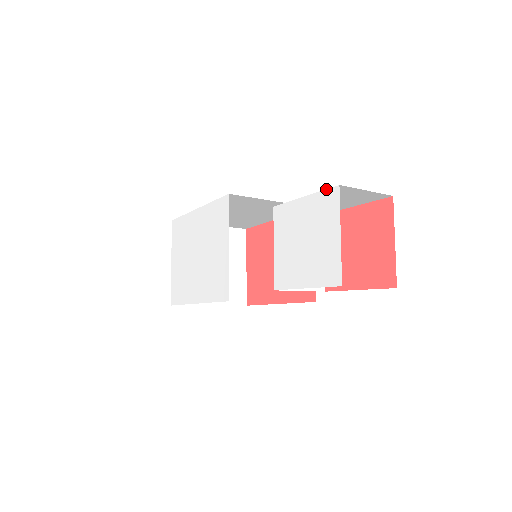
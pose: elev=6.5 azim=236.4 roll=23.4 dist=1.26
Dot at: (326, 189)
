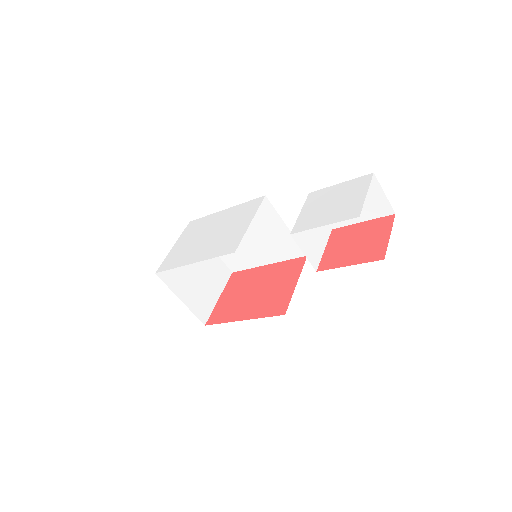
Dot at: (362, 176)
